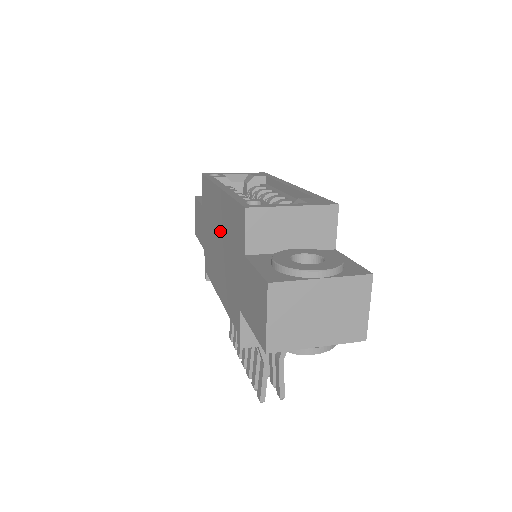
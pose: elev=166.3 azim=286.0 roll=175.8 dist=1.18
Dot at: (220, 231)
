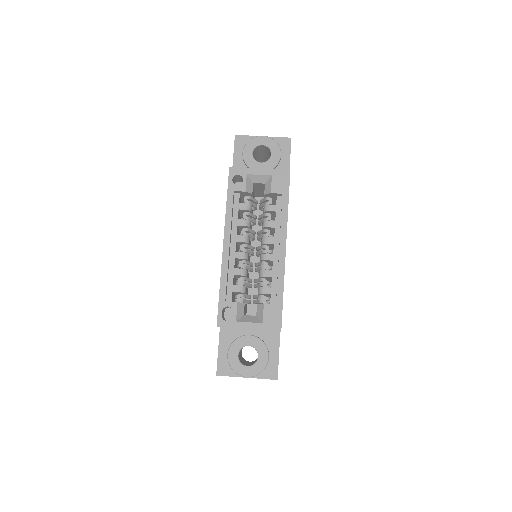
Dot at: occluded
